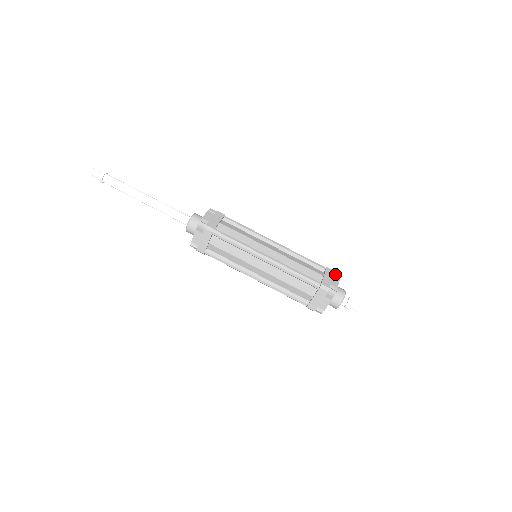
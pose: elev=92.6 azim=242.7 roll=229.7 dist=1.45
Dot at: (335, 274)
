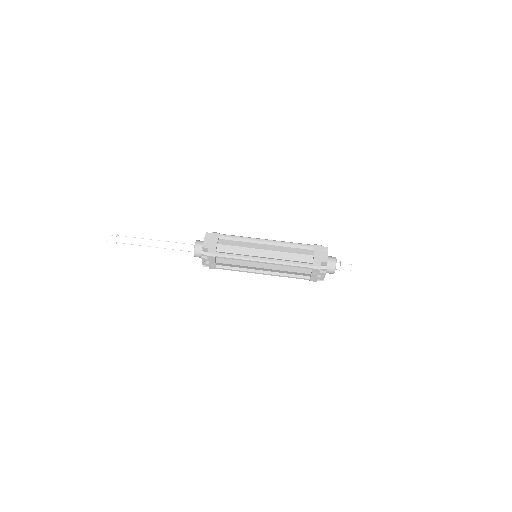
Dot at: occluded
